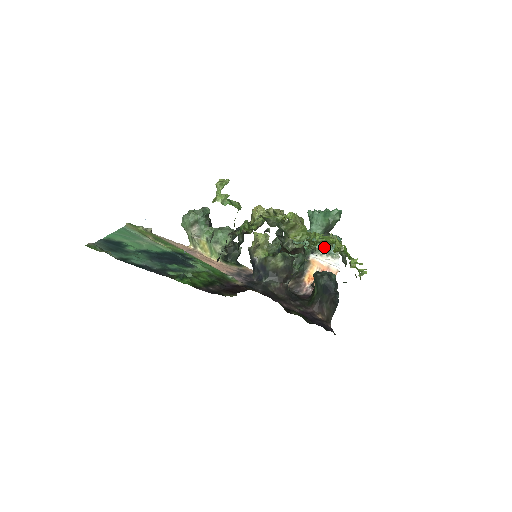
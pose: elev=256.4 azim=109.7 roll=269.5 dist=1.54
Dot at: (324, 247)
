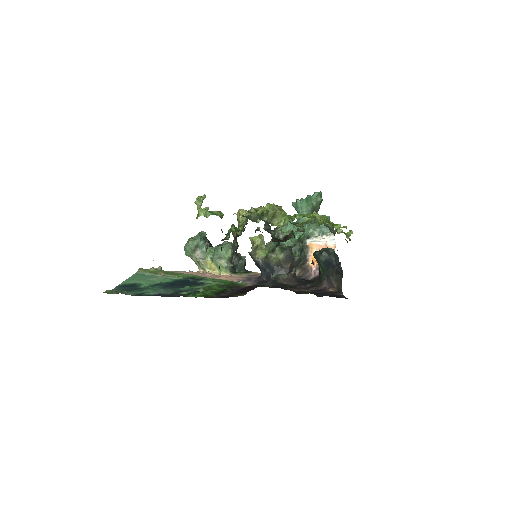
Dot at: (317, 229)
